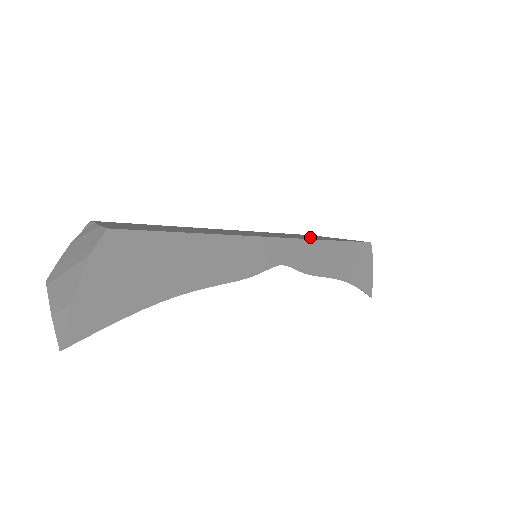
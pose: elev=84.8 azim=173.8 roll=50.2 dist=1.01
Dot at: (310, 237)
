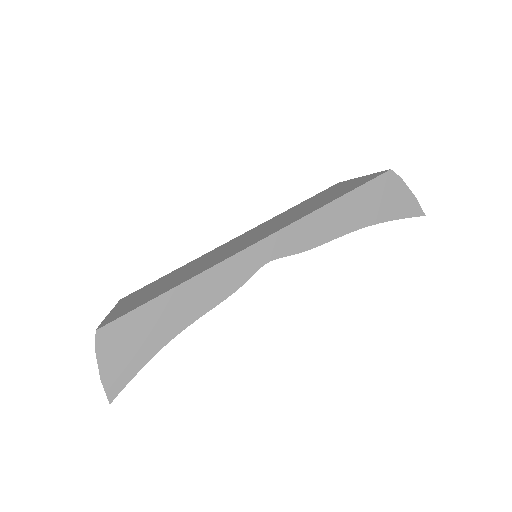
Dot at: (310, 207)
